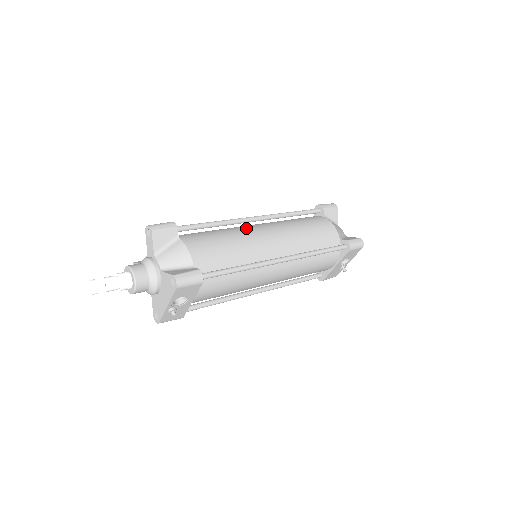
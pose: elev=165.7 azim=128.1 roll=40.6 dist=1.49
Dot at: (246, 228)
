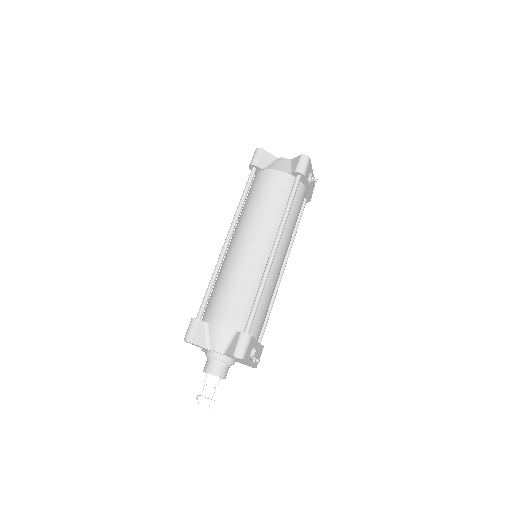
Dot at: (231, 257)
